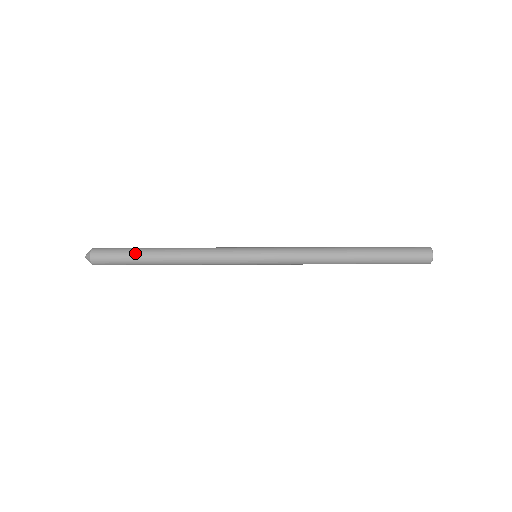
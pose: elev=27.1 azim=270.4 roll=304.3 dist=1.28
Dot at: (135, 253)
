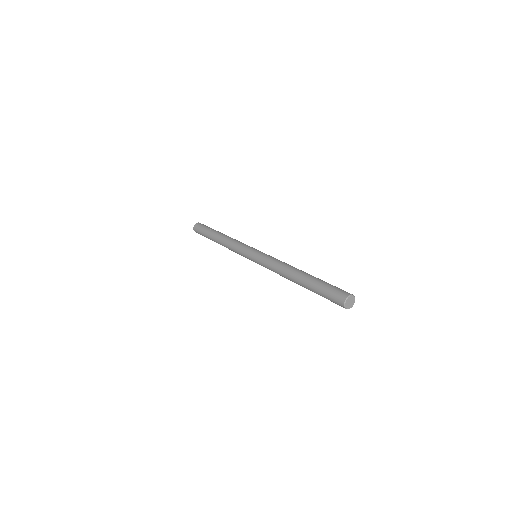
Dot at: (208, 232)
